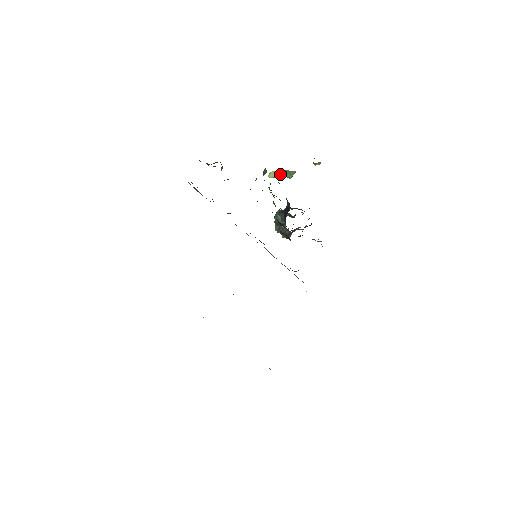
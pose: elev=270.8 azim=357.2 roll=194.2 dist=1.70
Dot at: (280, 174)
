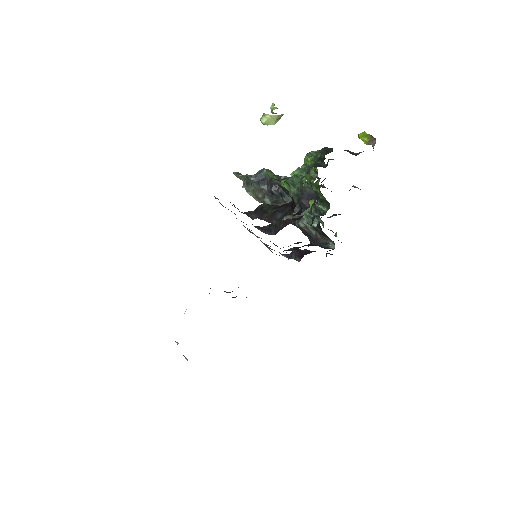
Dot at: (279, 119)
